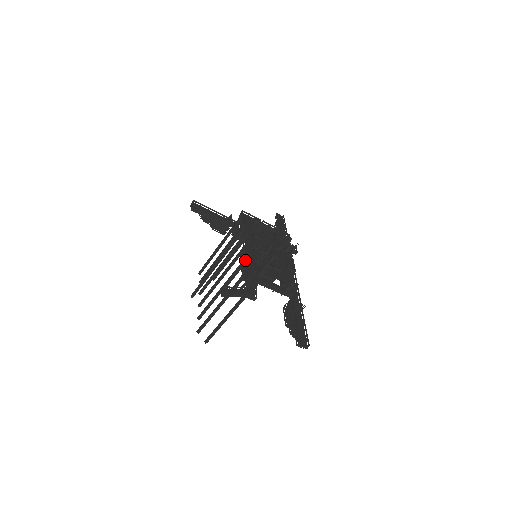
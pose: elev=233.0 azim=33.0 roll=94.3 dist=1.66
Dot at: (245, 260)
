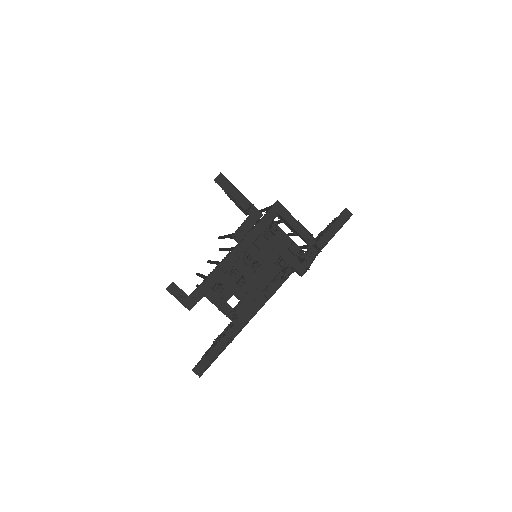
Dot at: (220, 264)
